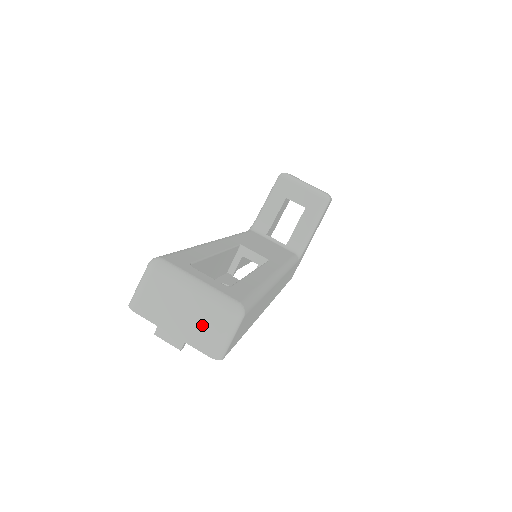
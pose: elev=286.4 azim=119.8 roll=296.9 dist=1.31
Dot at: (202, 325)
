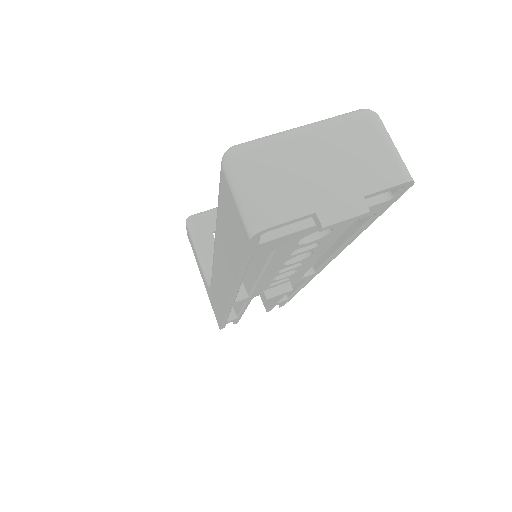
Dot at: (358, 158)
